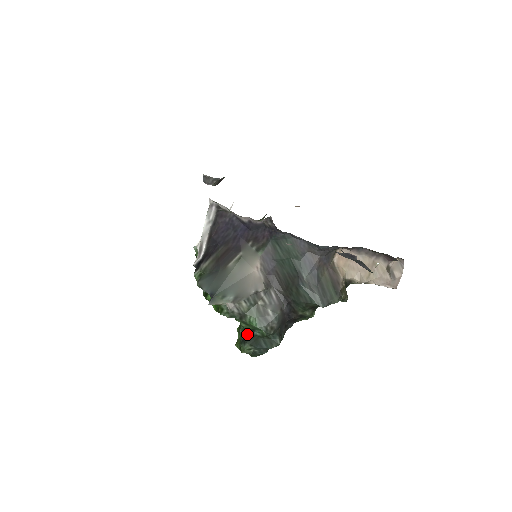
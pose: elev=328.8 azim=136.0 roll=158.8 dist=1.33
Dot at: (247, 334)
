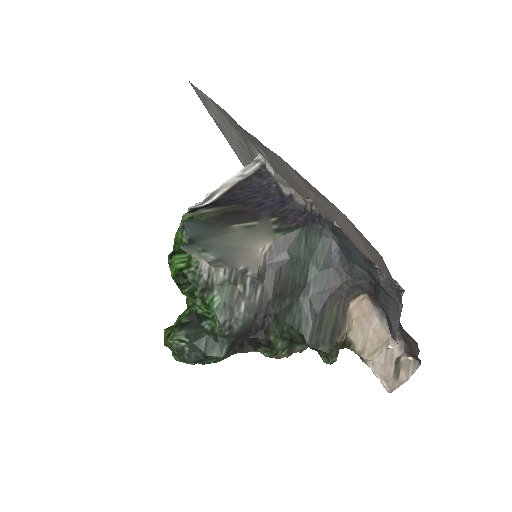
Dot at: (192, 319)
